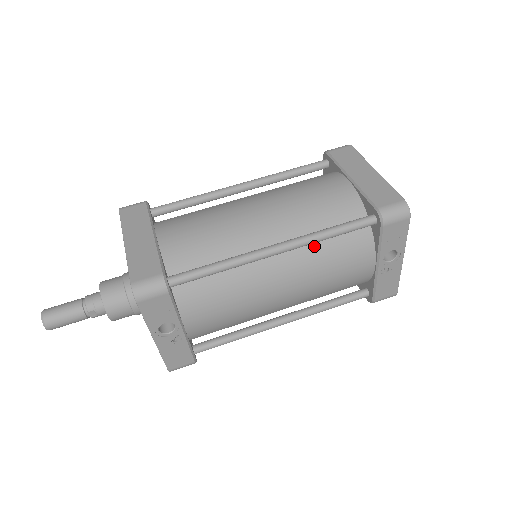
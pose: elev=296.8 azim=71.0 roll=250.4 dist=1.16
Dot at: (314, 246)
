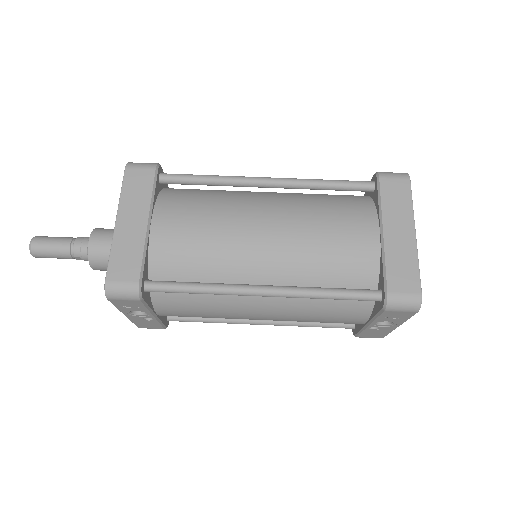
Dot at: occluded
